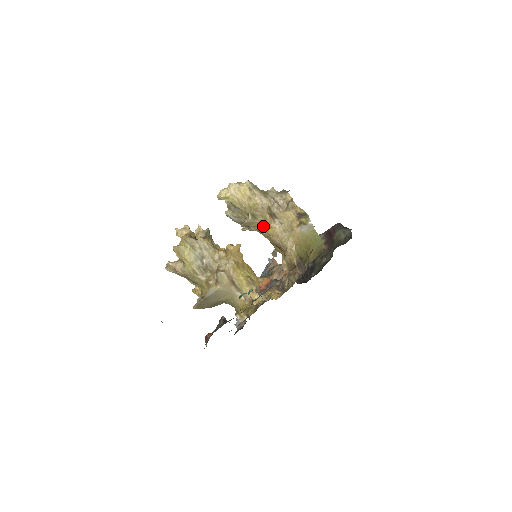
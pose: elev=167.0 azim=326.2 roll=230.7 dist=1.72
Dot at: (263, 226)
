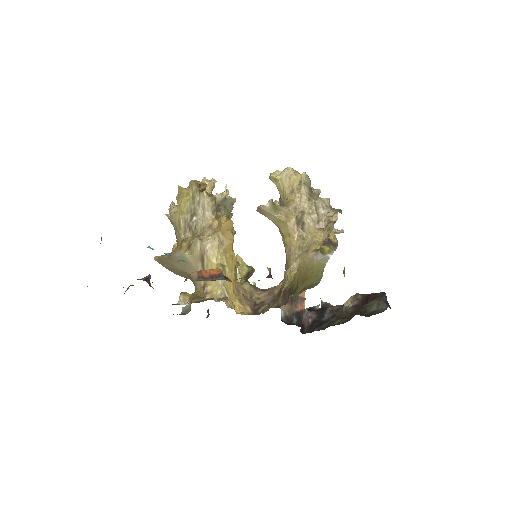
Dot at: (282, 228)
